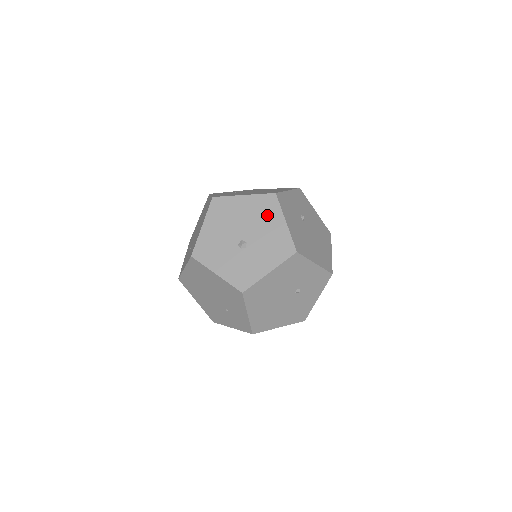
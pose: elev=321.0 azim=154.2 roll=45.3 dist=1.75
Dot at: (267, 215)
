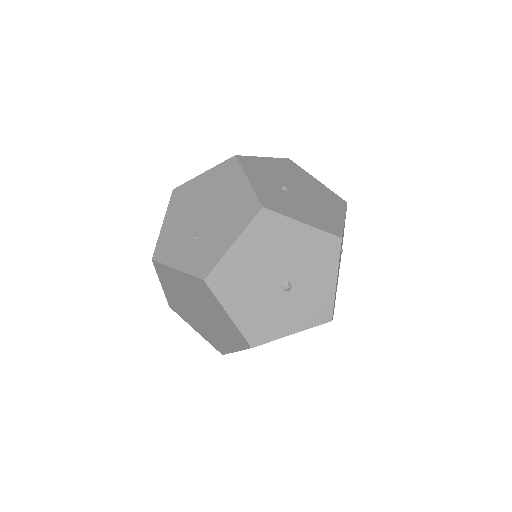
Dot at: (279, 237)
